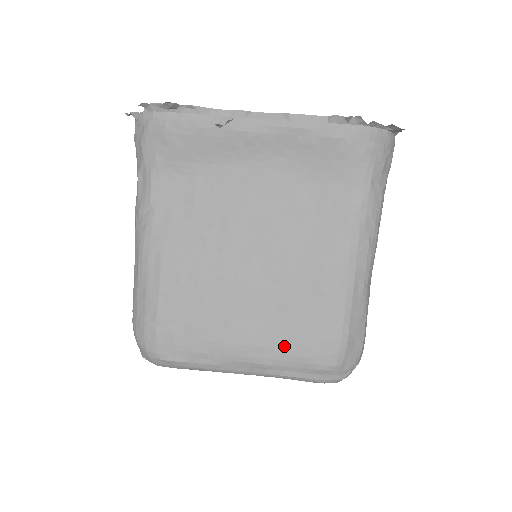
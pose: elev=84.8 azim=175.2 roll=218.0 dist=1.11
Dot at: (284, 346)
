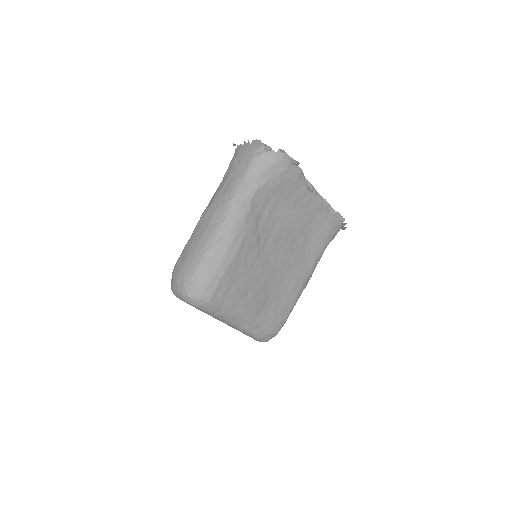
Dot at: (265, 316)
